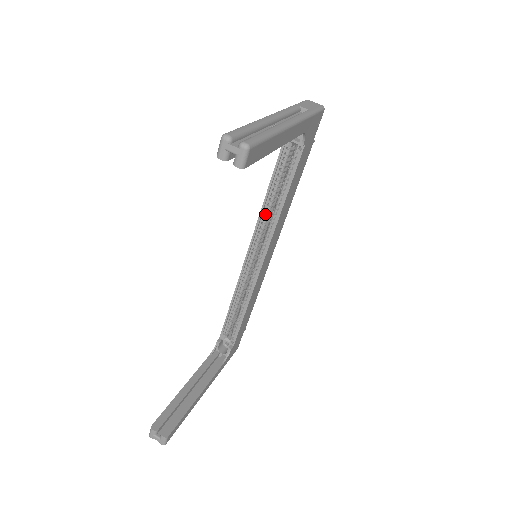
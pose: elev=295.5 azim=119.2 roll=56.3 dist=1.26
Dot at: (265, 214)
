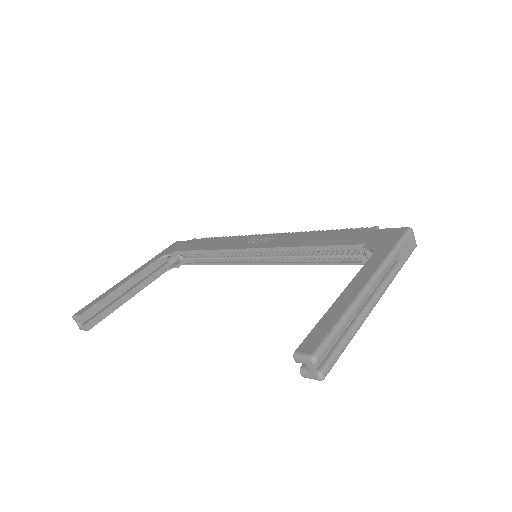
Dot at: (292, 248)
